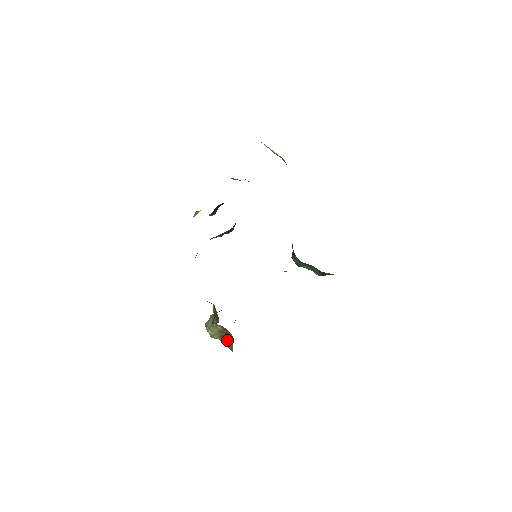
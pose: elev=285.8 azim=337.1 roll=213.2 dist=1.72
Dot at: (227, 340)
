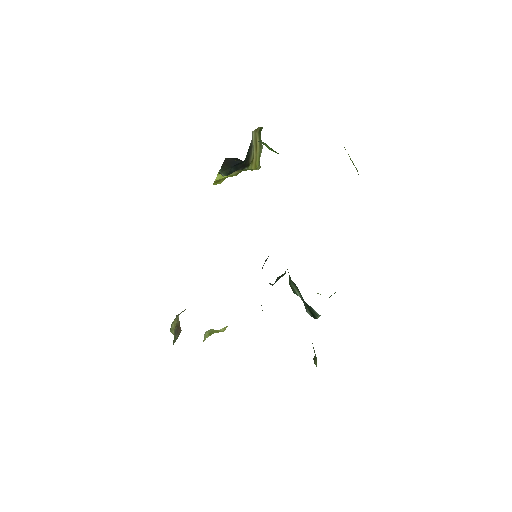
Dot at: (176, 338)
